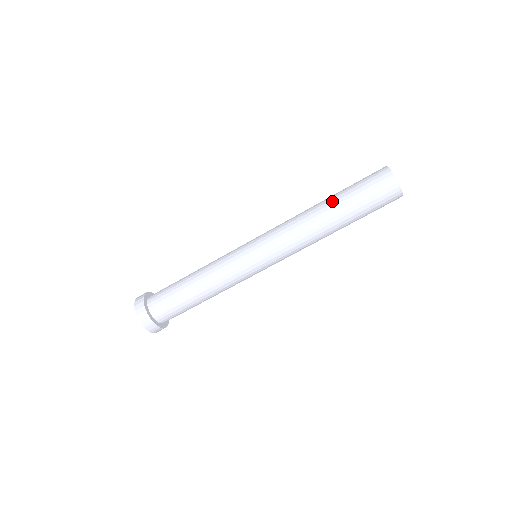
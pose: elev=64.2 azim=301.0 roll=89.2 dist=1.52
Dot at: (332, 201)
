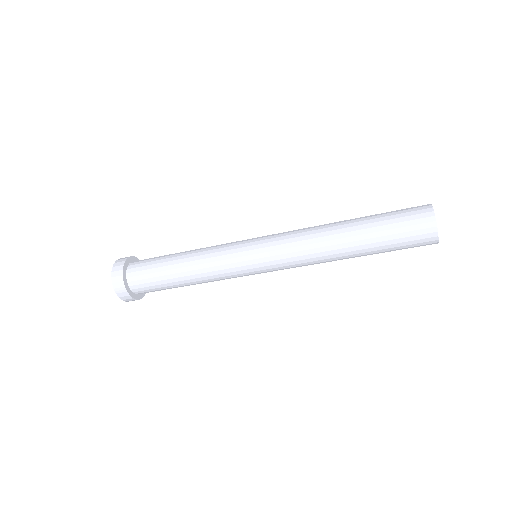
Dot at: (357, 224)
